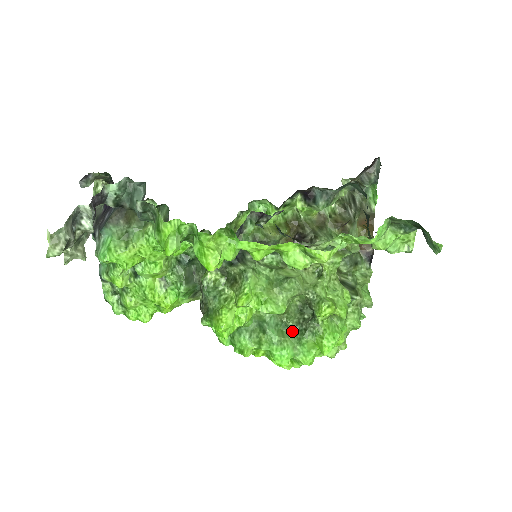
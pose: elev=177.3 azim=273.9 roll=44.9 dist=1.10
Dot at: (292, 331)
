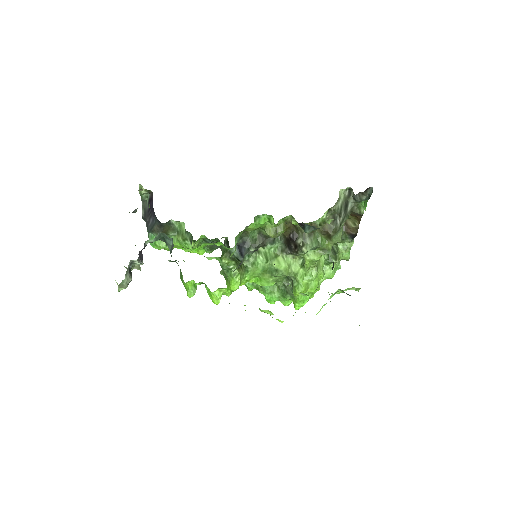
Dot at: (279, 288)
